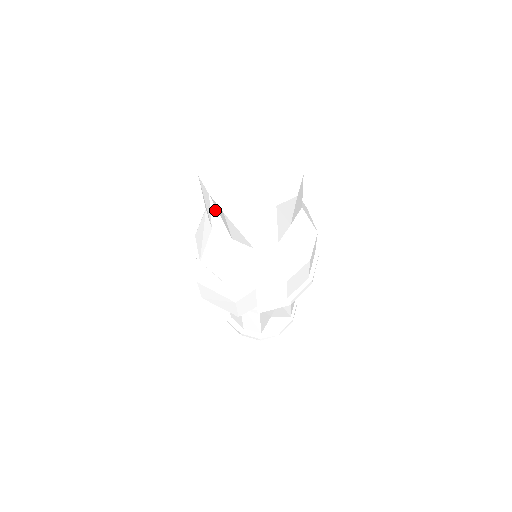
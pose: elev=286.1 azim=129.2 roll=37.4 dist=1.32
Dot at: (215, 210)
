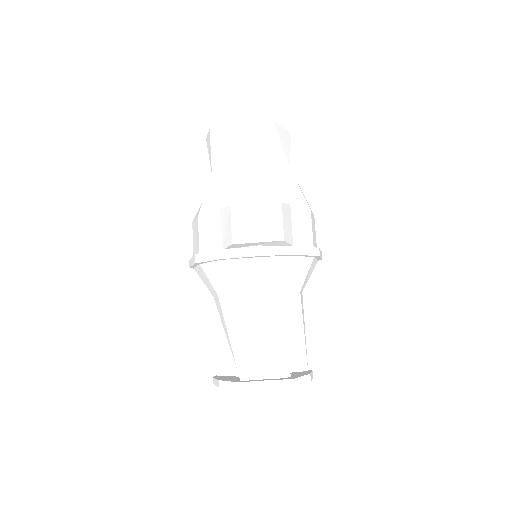
Dot at: (233, 140)
